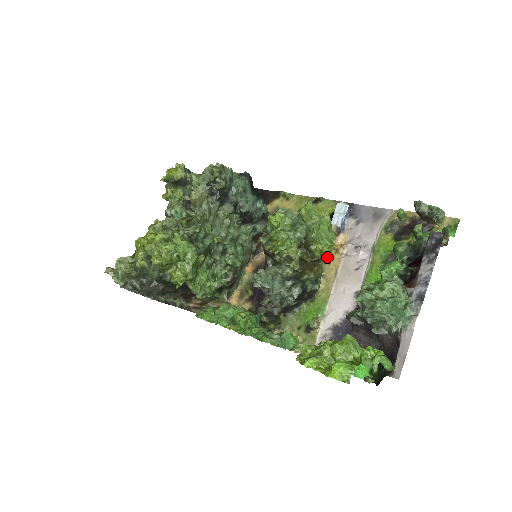
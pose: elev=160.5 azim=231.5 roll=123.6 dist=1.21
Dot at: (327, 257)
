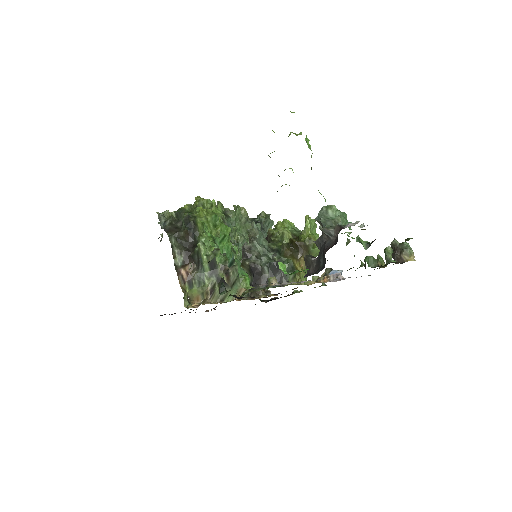
Dot at: (310, 245)
